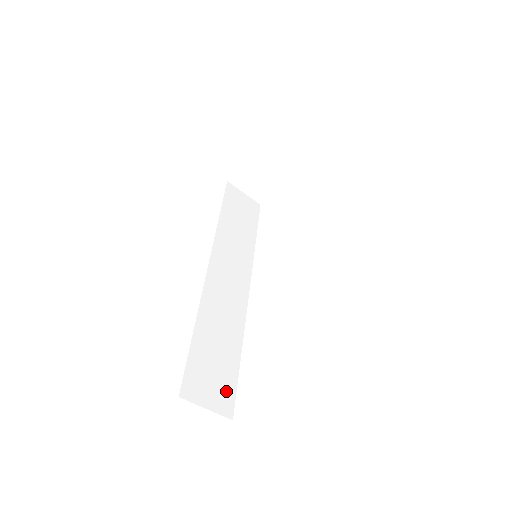
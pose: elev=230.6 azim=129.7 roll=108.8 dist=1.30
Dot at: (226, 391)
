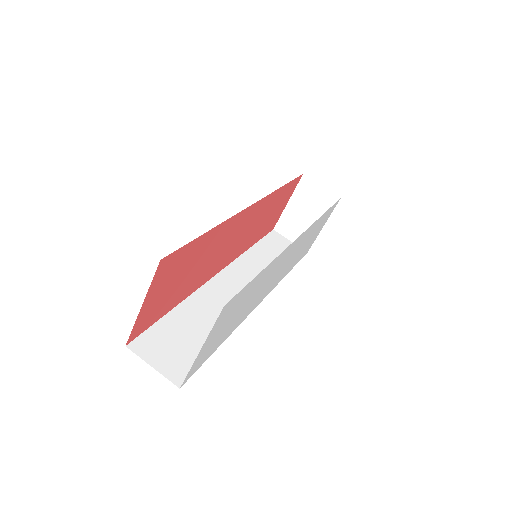
Dot at: (185, 363)
